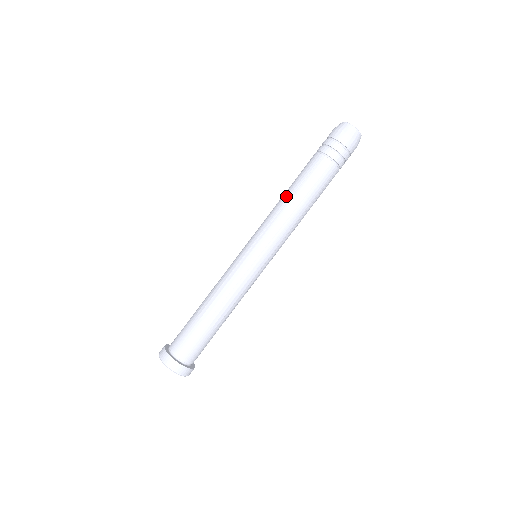
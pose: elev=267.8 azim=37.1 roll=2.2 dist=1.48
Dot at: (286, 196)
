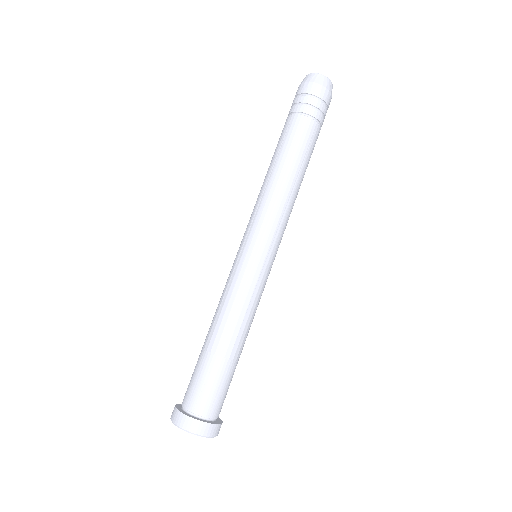
Dot at: (267, 174)
